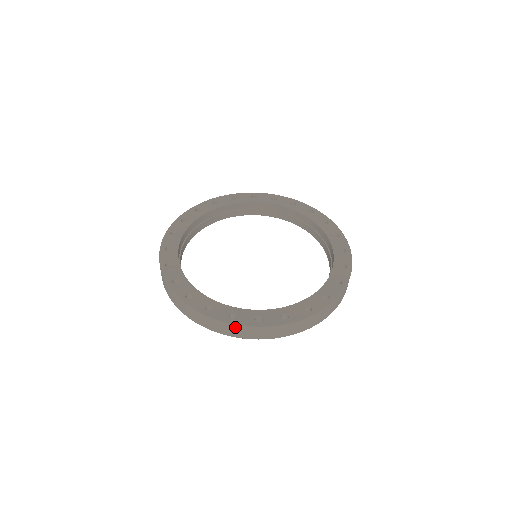
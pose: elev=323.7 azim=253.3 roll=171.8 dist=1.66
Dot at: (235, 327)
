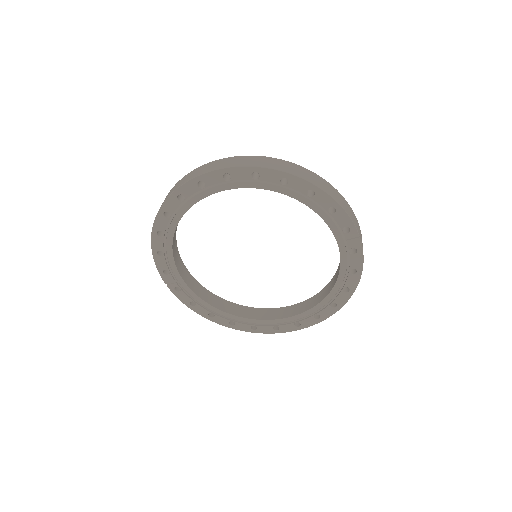
Dot at: (182, 180)
